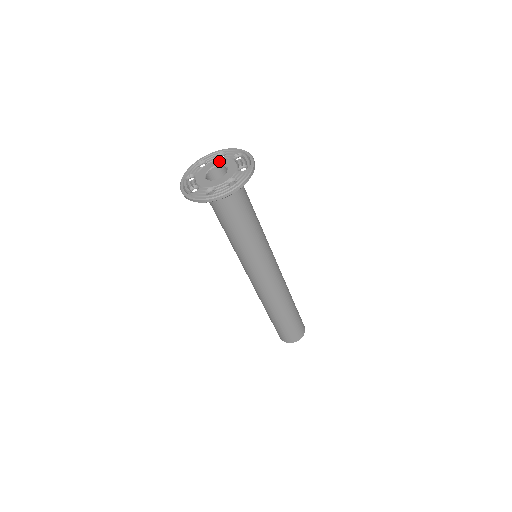
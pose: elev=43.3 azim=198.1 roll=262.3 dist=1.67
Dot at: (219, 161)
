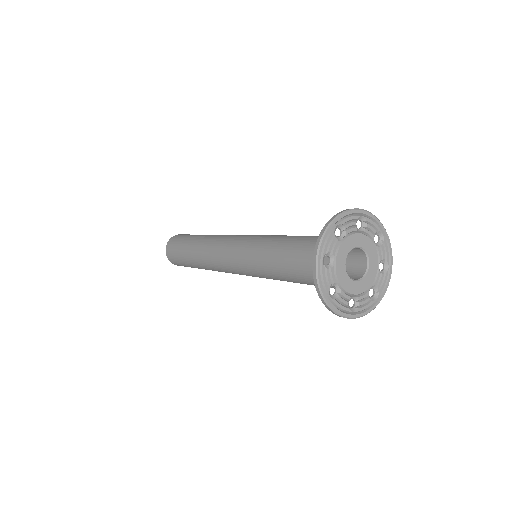
Dot at: (372, 248)
